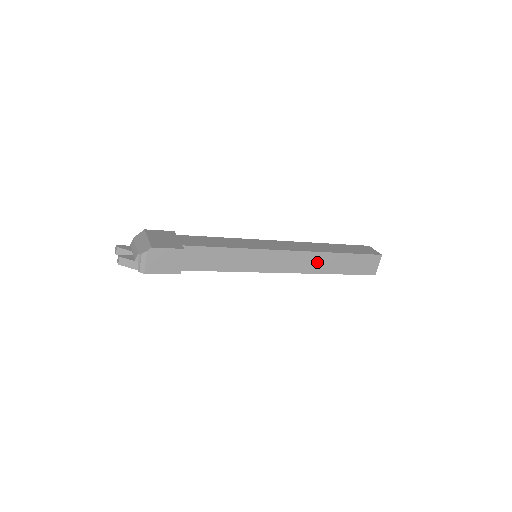
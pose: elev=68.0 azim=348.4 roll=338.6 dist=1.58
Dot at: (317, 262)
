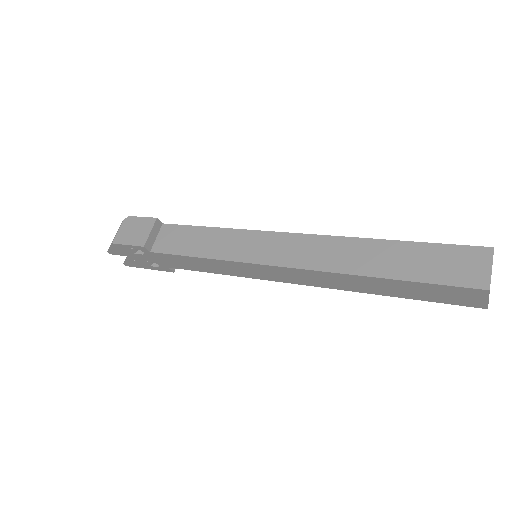
Dot at: (342, 254)
